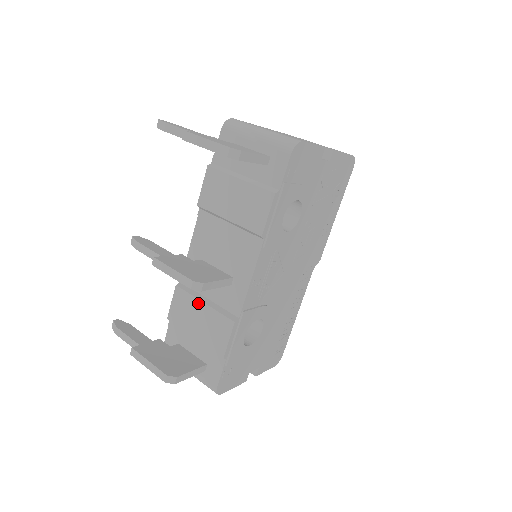
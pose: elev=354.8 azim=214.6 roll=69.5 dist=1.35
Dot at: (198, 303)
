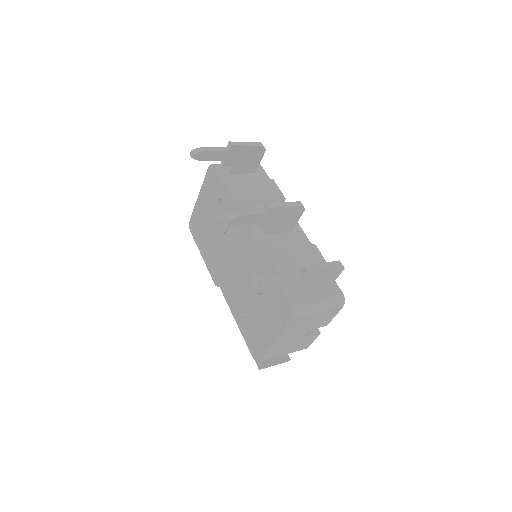
Dot at: (287, 250)
